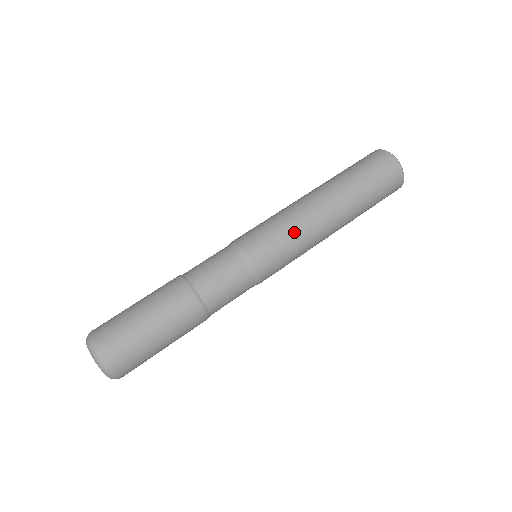
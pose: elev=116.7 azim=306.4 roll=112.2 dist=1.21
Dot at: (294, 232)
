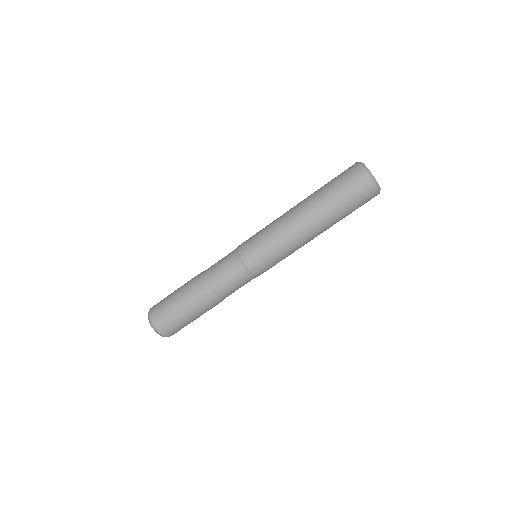
Dot at: (288, 255)
